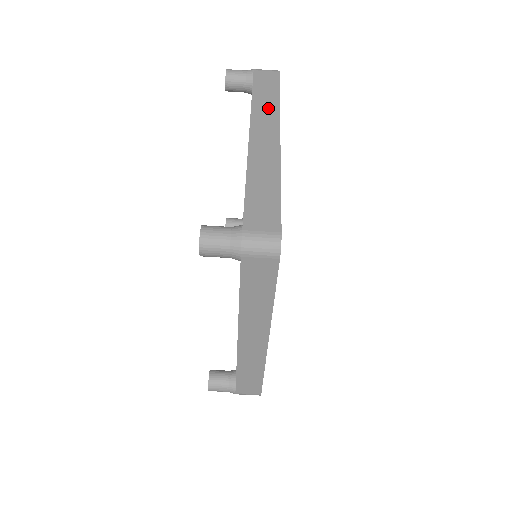
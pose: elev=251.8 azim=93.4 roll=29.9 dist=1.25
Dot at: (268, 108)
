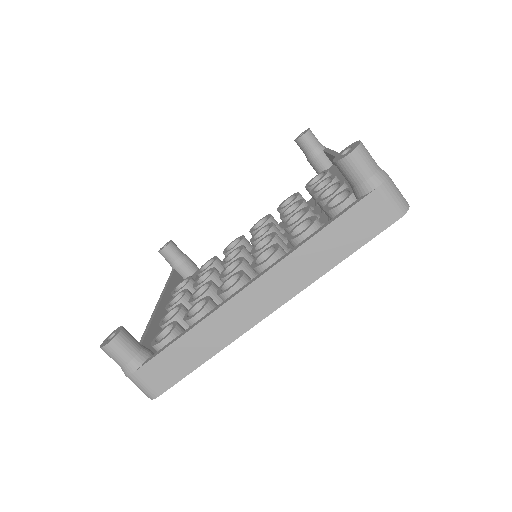
Dot at: occluded
